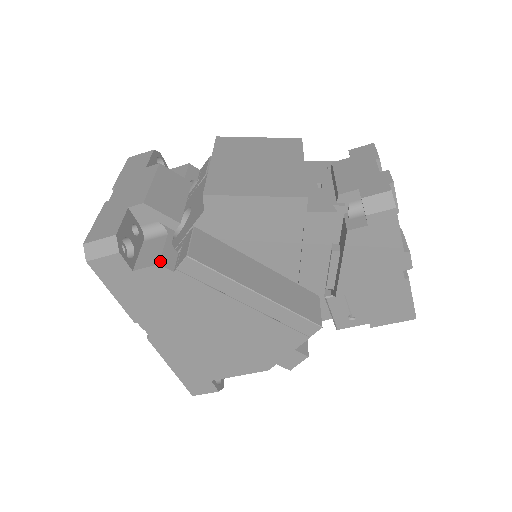
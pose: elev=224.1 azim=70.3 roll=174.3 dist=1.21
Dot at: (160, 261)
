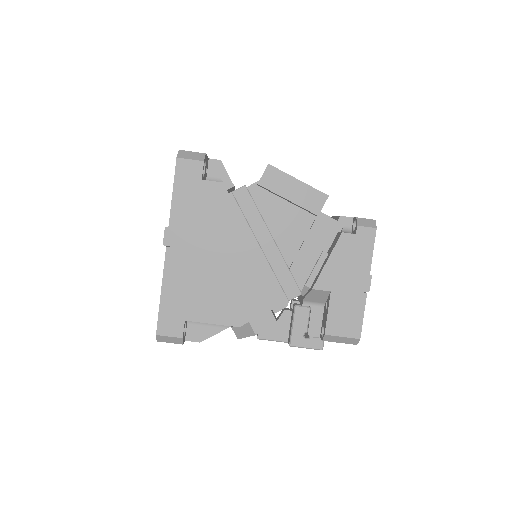
Dot at: (223, 183)
